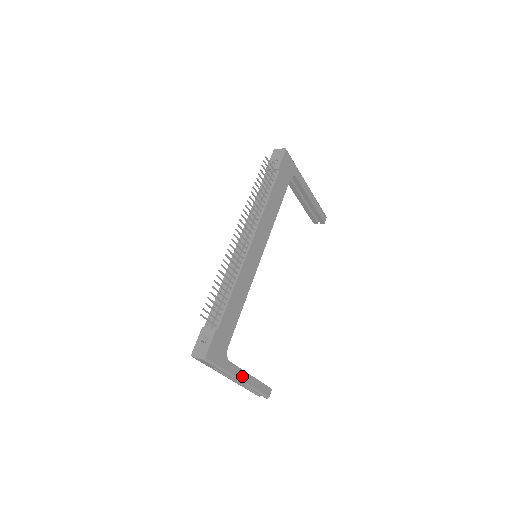
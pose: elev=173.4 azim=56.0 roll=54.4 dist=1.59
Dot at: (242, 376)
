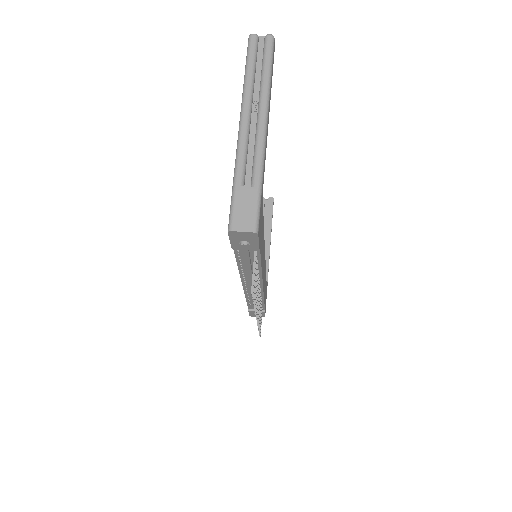
Dot at: (269, 256)
